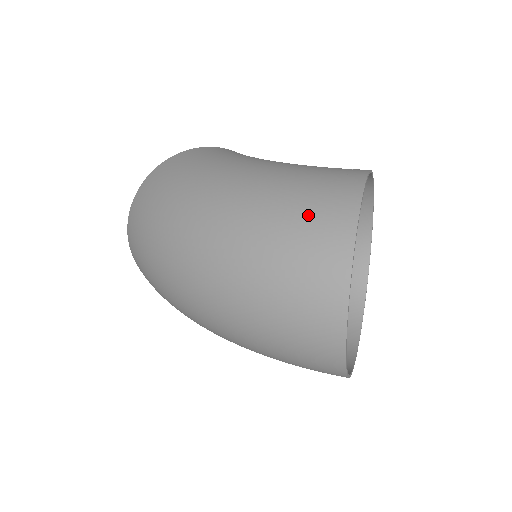
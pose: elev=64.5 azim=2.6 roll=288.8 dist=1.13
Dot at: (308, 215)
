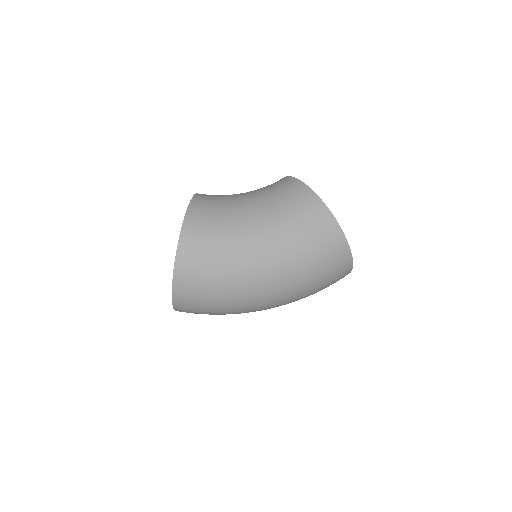
Dot at: (325, 253)
